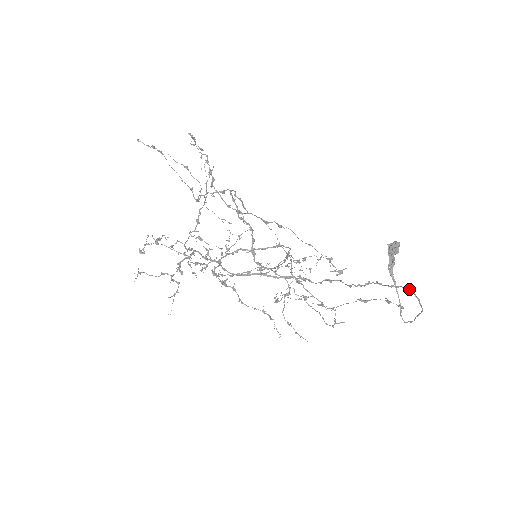
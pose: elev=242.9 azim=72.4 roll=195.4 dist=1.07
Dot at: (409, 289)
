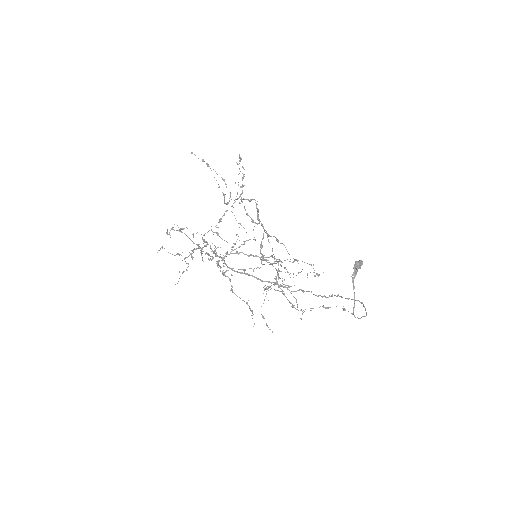
Dot at: (360, 302)
